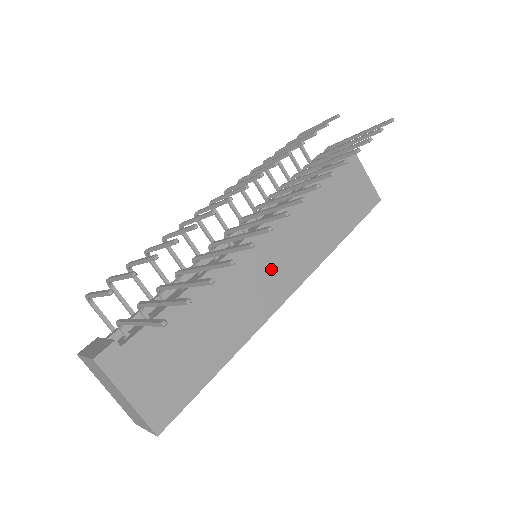
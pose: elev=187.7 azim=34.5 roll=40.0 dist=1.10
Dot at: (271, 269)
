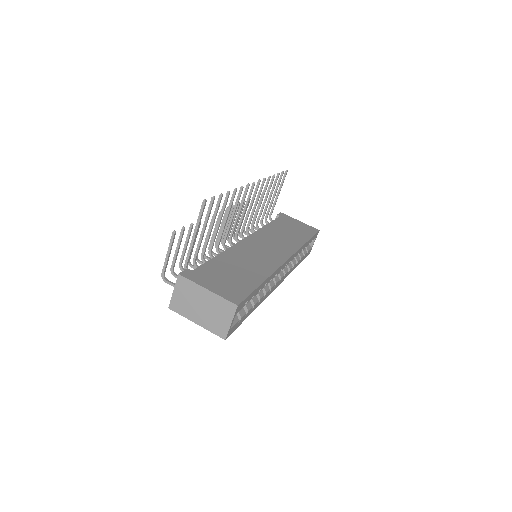
Dot at: (267, 250)
